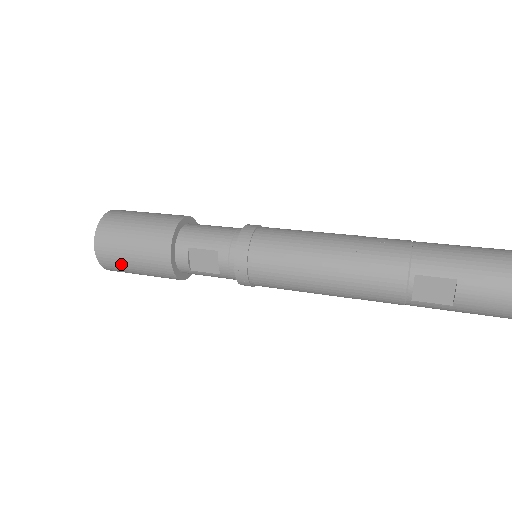
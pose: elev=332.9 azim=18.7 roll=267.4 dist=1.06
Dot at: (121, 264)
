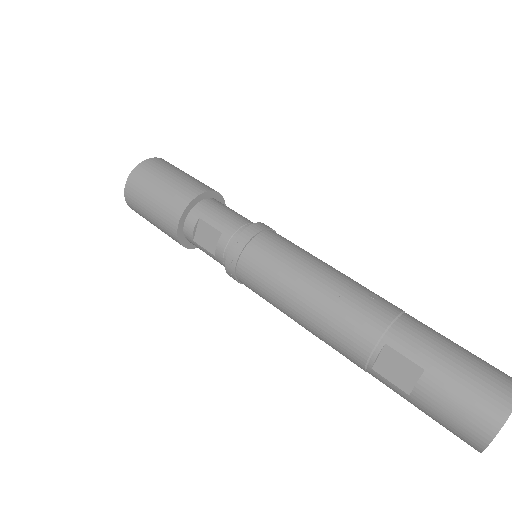
Dot at: (140, 207)
